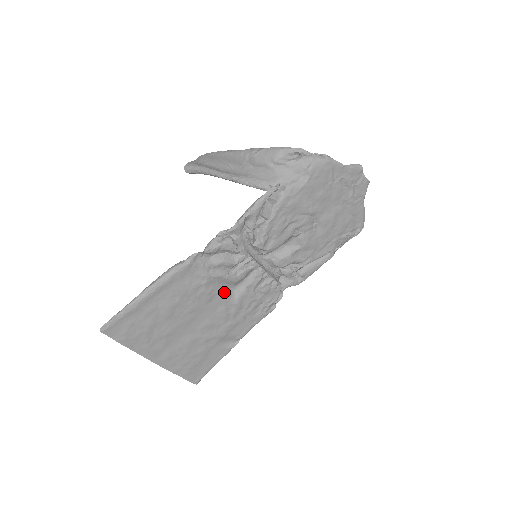
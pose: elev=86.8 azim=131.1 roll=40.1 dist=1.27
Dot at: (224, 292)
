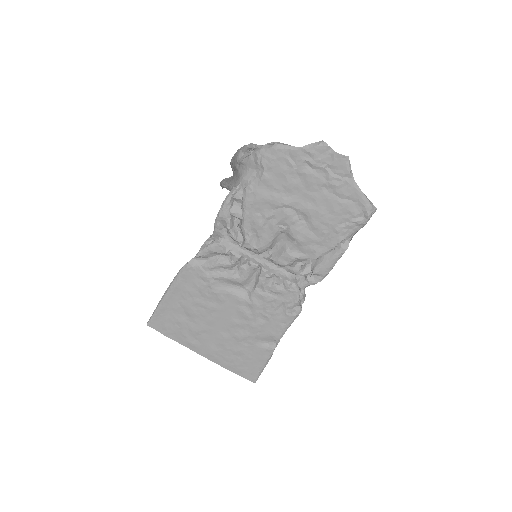
Dot at: (235, 292)
